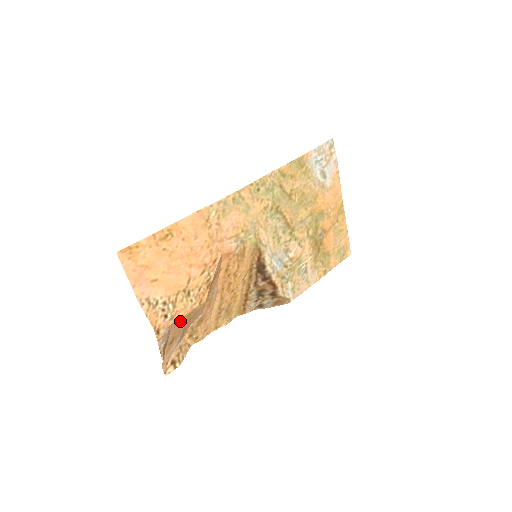
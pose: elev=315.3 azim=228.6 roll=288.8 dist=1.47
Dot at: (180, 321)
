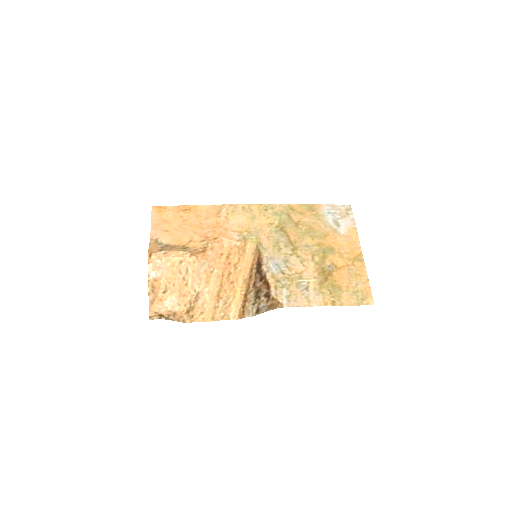
Dot at: (173, 266)
